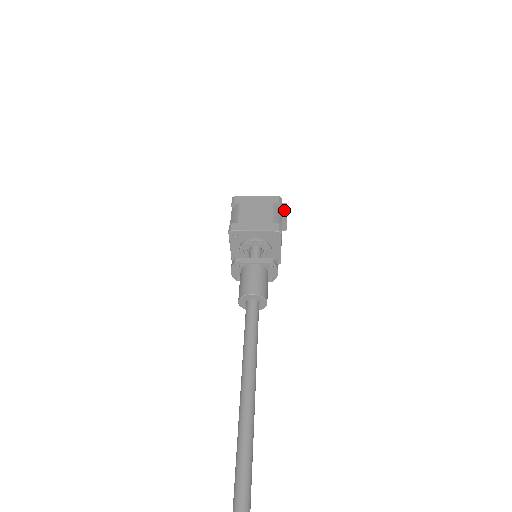
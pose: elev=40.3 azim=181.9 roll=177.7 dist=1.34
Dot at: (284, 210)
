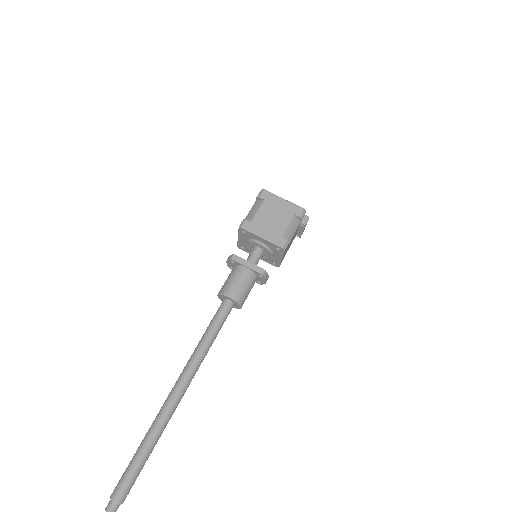
Dot at: (303, 224)
